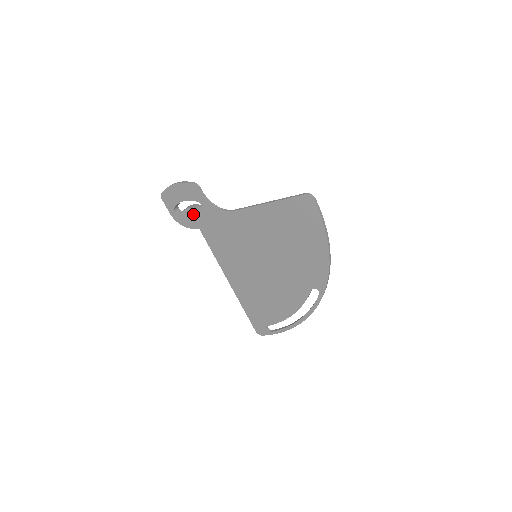
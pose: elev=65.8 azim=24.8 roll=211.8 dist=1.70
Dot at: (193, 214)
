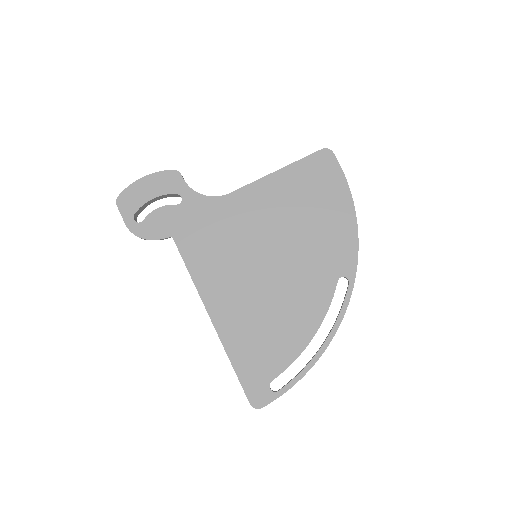
Dot at: (165, 215)
